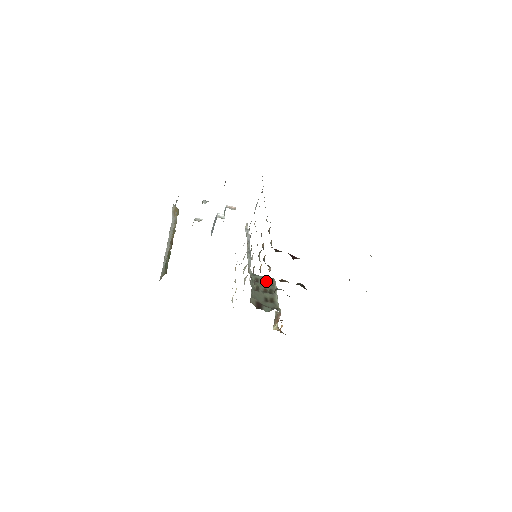
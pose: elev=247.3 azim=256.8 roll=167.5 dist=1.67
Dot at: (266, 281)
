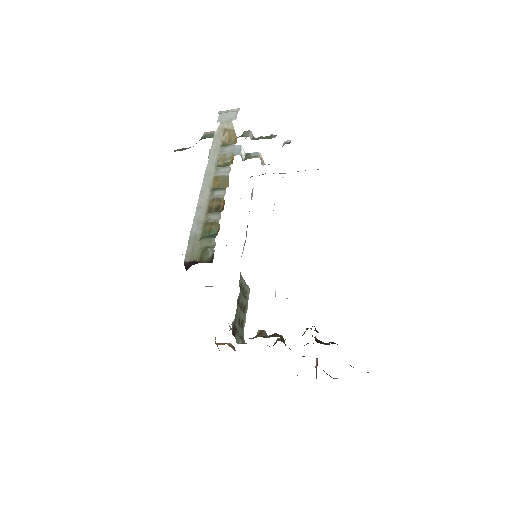
Dot at: (245, 290)
